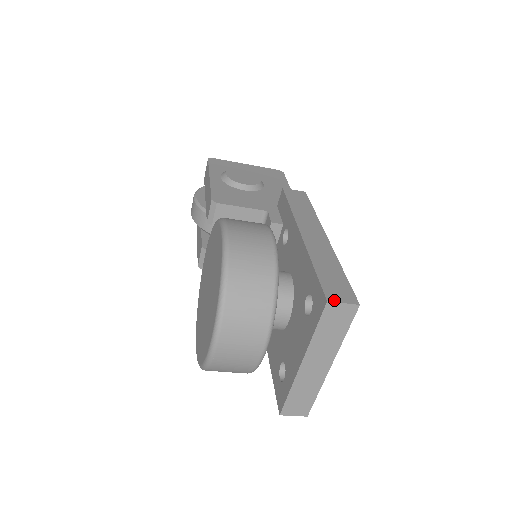
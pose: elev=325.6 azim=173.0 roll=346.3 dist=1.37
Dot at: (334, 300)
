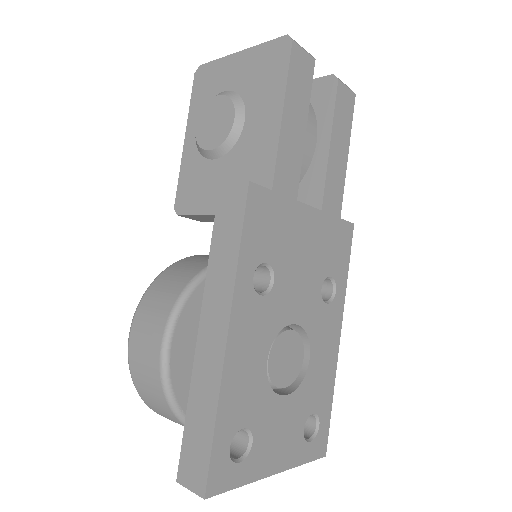
Dot at: (182, 482)
